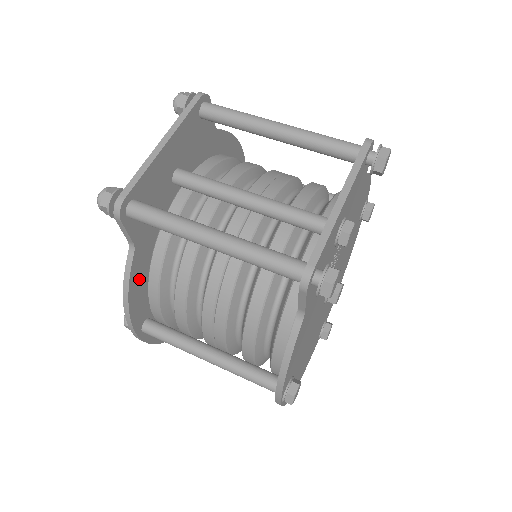
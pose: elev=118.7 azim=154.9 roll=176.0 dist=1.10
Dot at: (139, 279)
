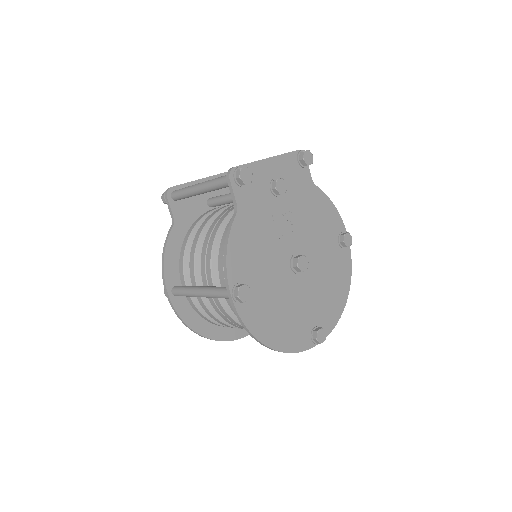
Dot at: (175, 247)
